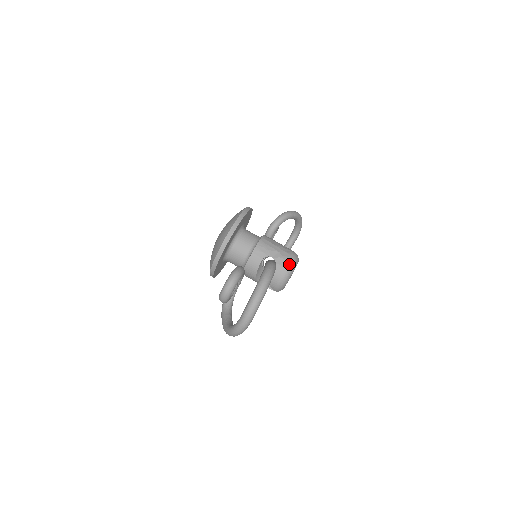
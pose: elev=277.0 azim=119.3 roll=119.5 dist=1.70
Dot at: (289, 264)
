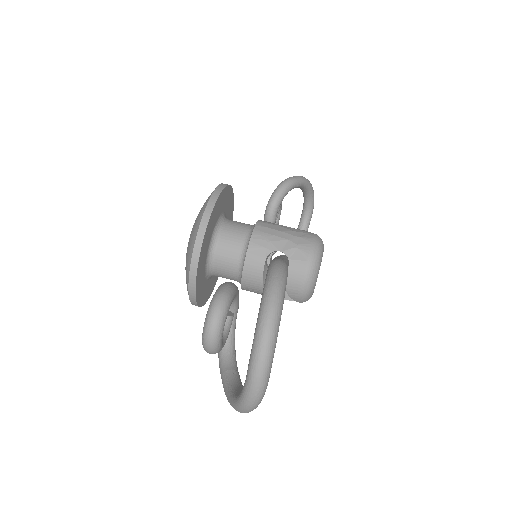
Dot at: (310, 255)
